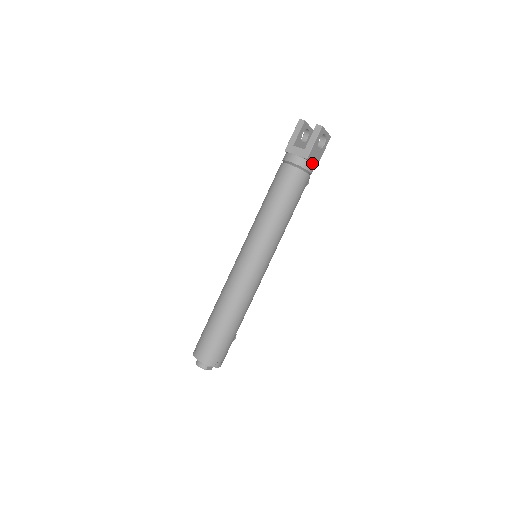
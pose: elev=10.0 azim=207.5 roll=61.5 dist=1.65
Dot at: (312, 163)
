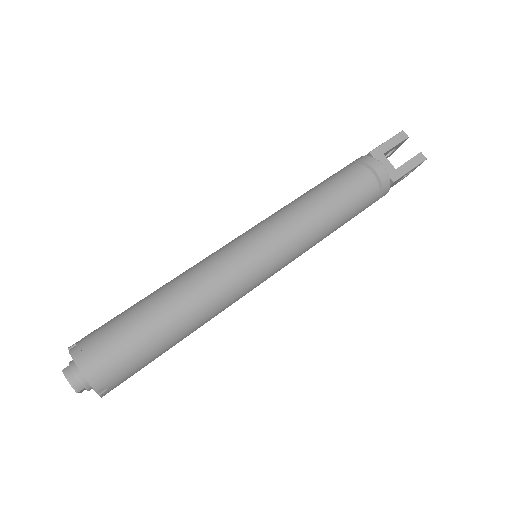
Dot at: occluded
